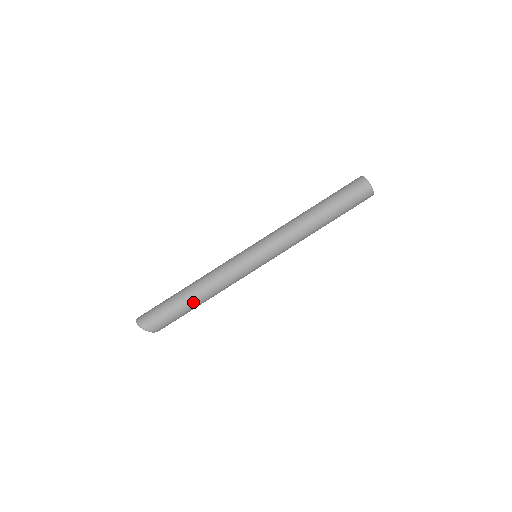
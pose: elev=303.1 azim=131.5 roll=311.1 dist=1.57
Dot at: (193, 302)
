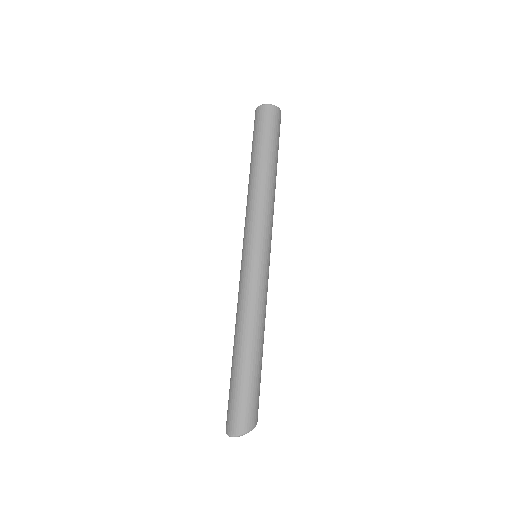
Dot at: (258, 353)
